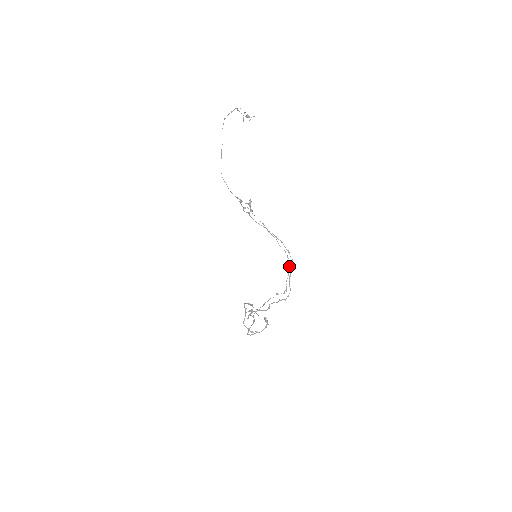
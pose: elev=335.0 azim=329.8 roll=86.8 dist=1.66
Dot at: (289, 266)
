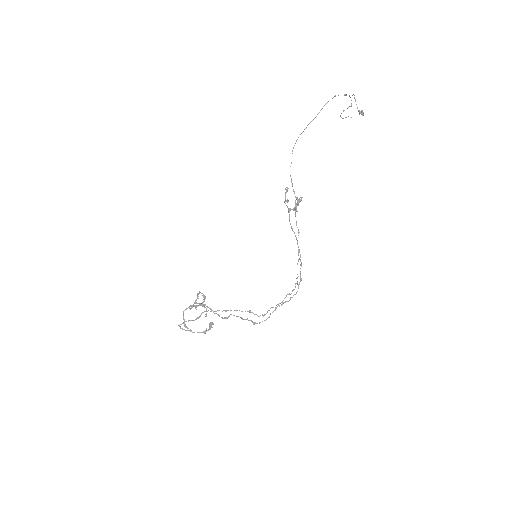
Dot at: (289, 294)
